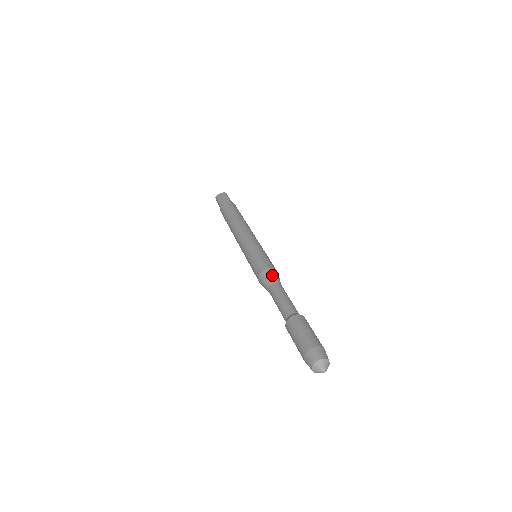
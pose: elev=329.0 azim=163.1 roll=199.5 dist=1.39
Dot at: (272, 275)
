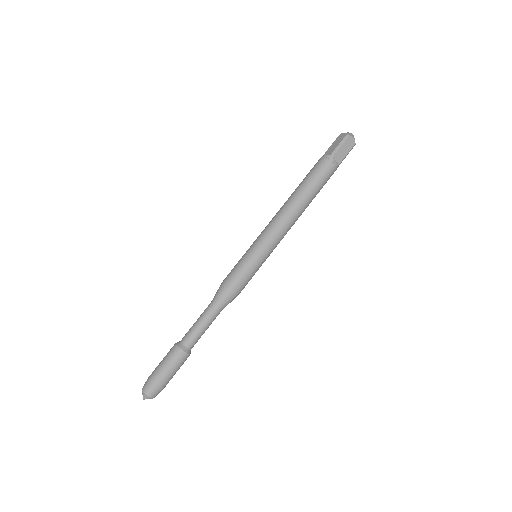
Dot at: (229, 302)
